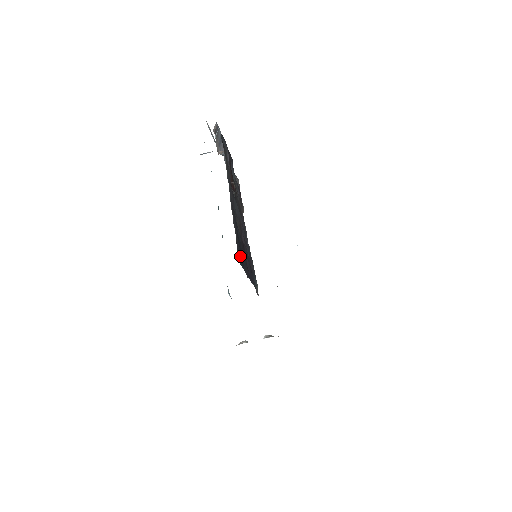
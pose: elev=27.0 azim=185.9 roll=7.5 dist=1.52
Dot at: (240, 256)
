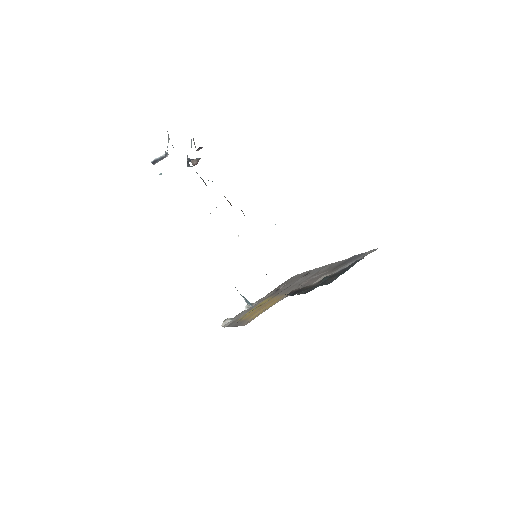
Dot at: occluded
